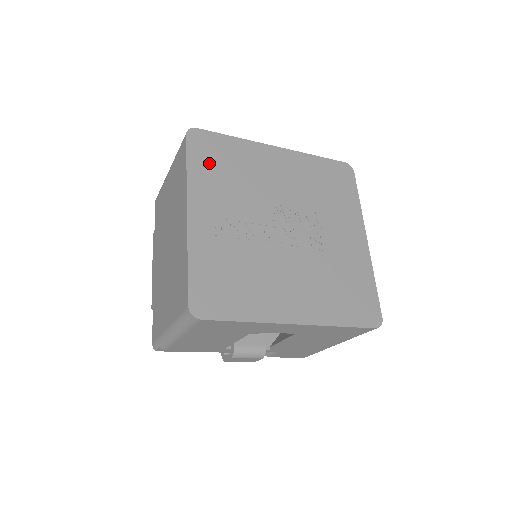
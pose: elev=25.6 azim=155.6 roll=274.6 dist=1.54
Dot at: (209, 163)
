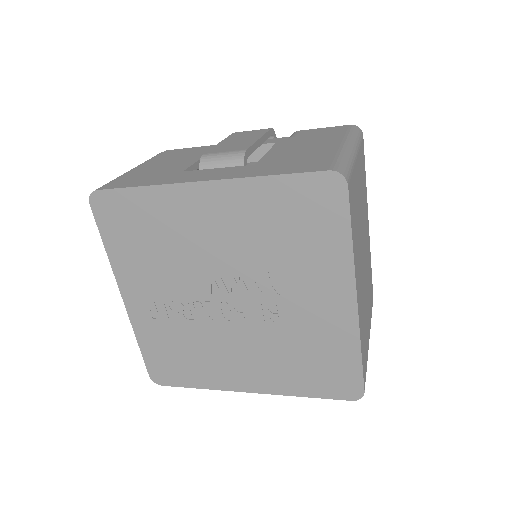
Dot at: (125, 236)
